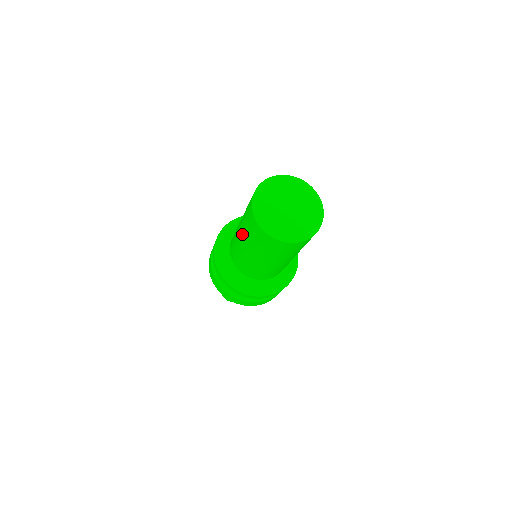
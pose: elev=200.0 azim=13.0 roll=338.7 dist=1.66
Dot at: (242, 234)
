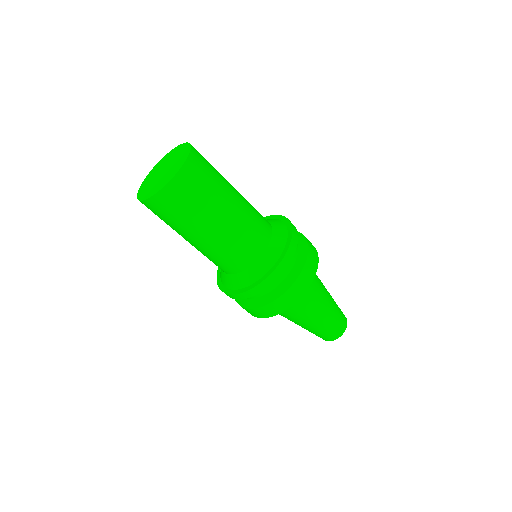
Dot at: (181, 234)
